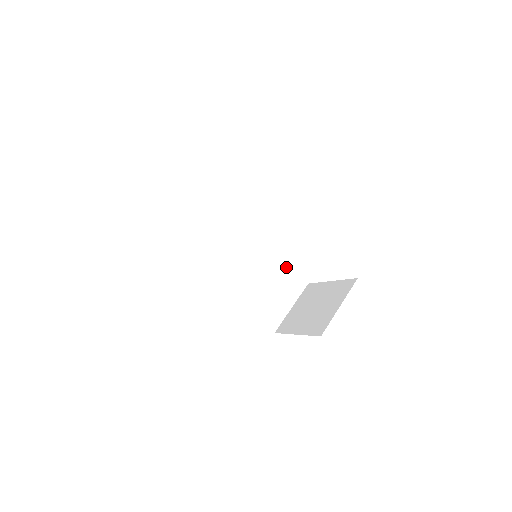
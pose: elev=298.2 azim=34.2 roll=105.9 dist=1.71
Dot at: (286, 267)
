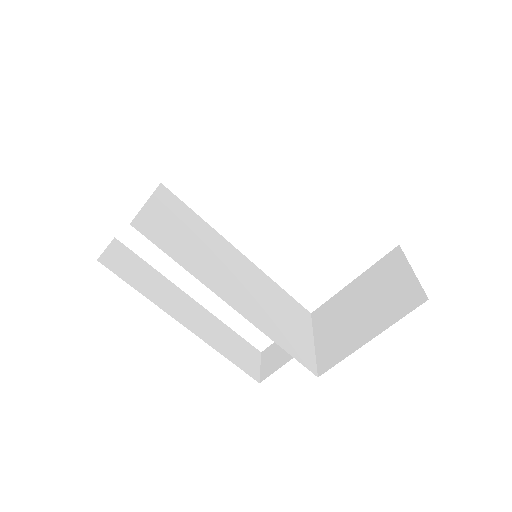
Dot at: (280, 291)
